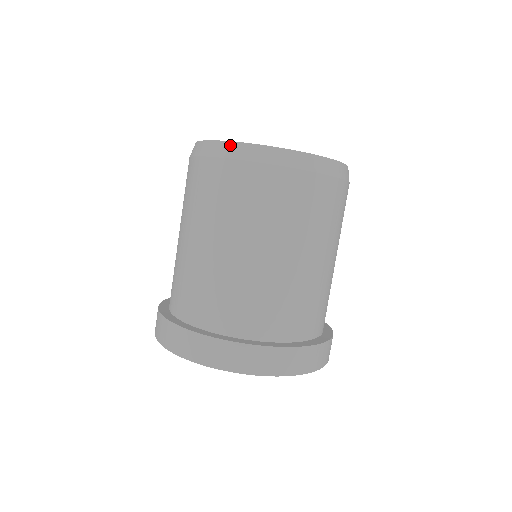
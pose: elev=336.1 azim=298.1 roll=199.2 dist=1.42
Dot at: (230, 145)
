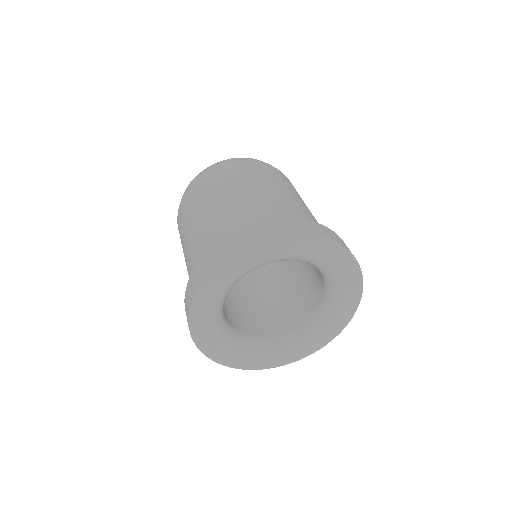
Dot at: (252, 159)
